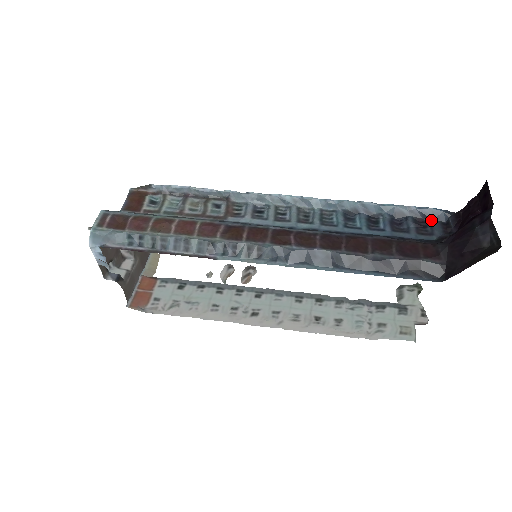
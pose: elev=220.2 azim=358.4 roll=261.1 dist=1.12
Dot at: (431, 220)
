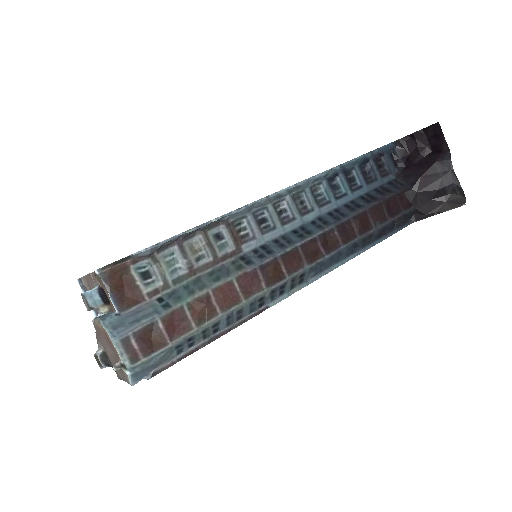
Dot at: (384, 156)
